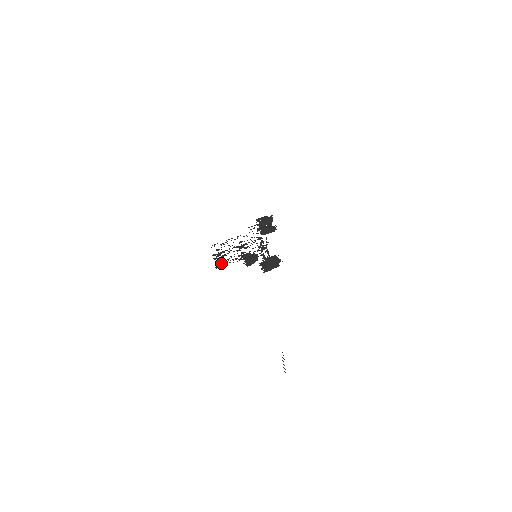
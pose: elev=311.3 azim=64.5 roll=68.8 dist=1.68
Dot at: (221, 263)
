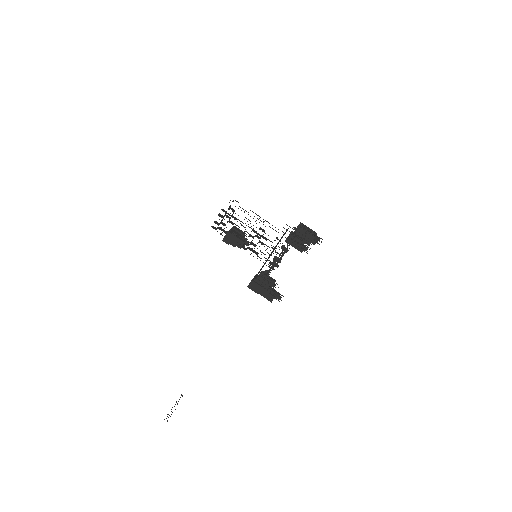
Dot at: occluded
